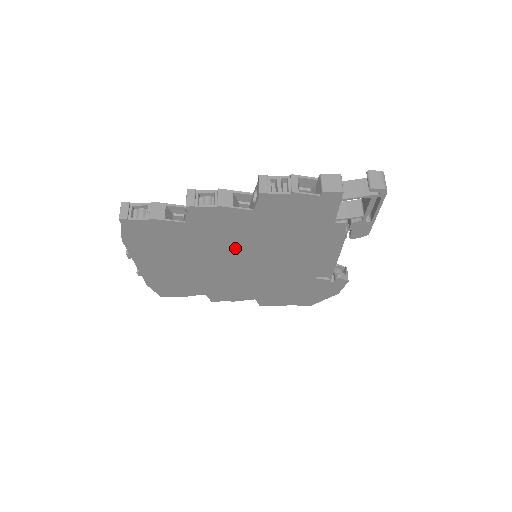
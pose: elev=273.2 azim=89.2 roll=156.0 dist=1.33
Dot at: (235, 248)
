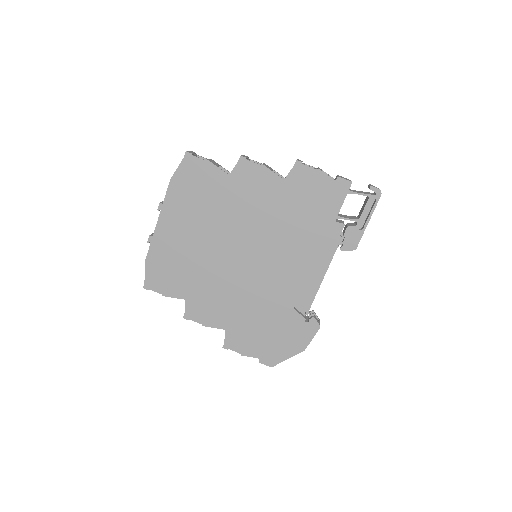
Dot at: (248, 227)
